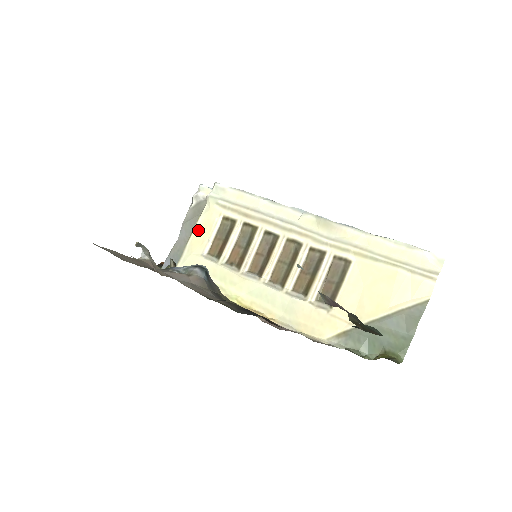
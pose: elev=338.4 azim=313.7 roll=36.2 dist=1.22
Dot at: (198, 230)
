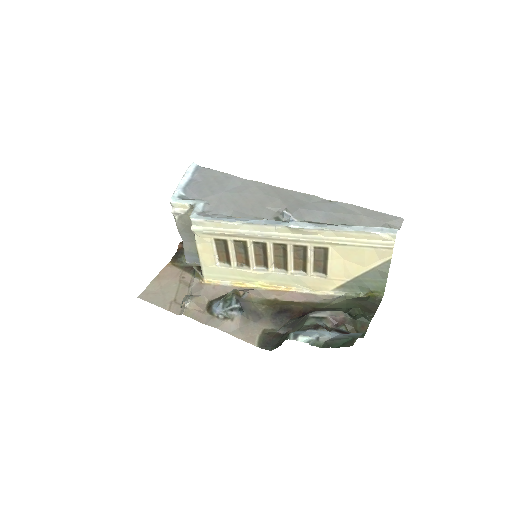
Dot at: (201, 252)
